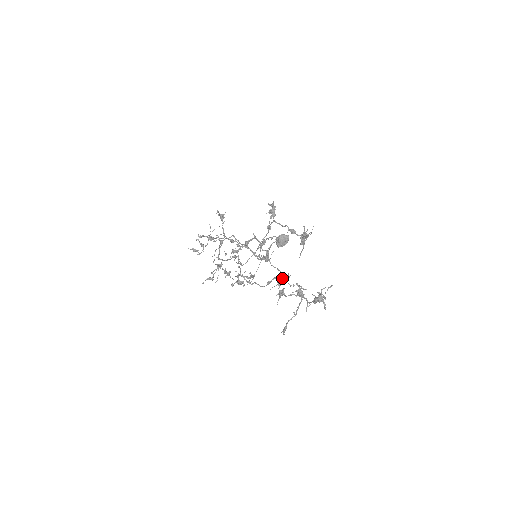
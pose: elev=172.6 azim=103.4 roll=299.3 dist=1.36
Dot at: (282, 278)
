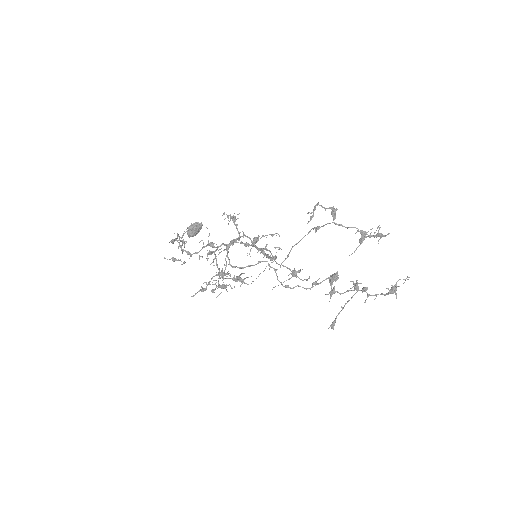
Dot at: (338, 277)
